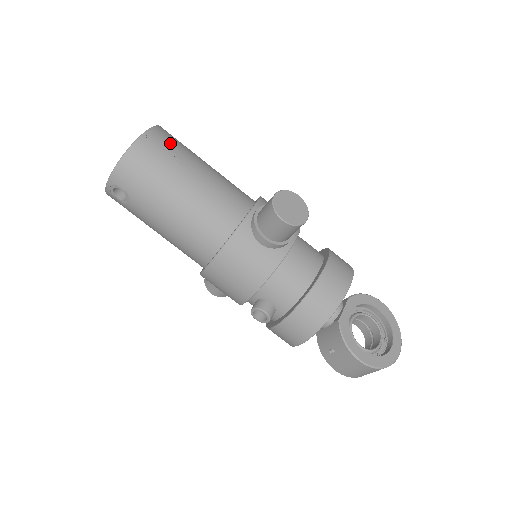
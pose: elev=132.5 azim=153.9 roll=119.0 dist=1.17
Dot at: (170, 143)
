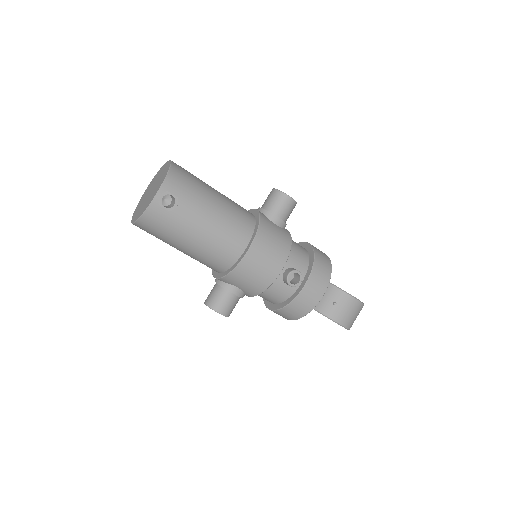
Dot at: occluded
